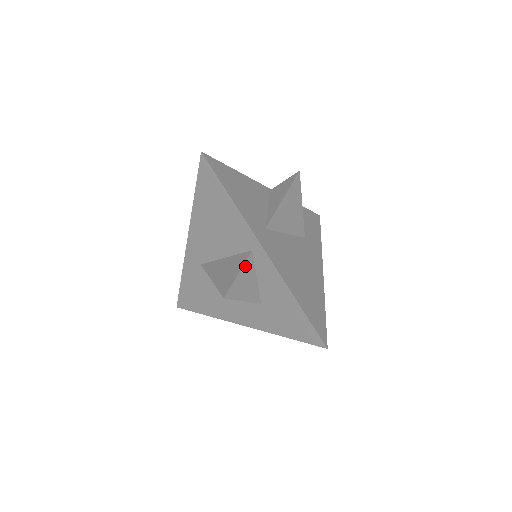
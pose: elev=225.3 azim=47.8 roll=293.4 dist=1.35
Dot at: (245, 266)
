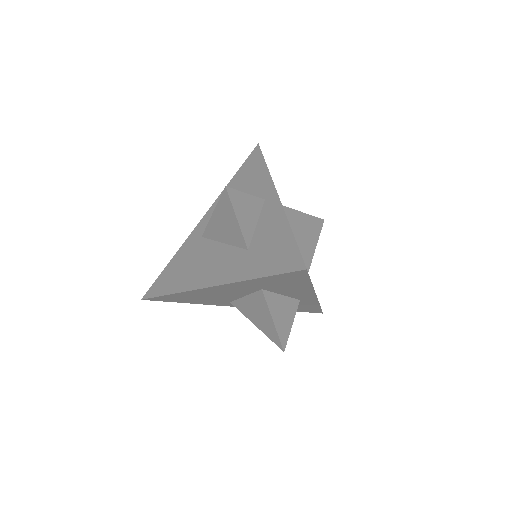
Dot at: (254, 199)
